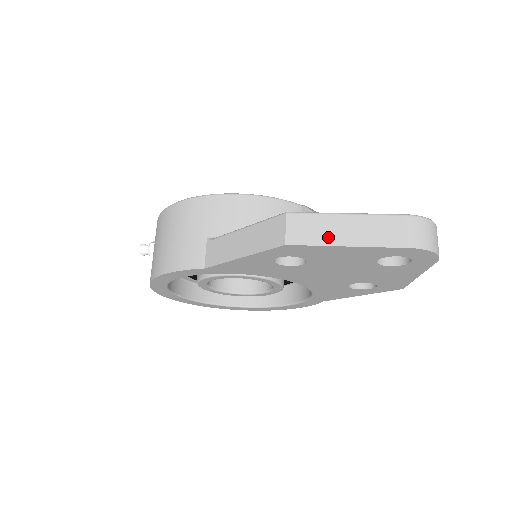
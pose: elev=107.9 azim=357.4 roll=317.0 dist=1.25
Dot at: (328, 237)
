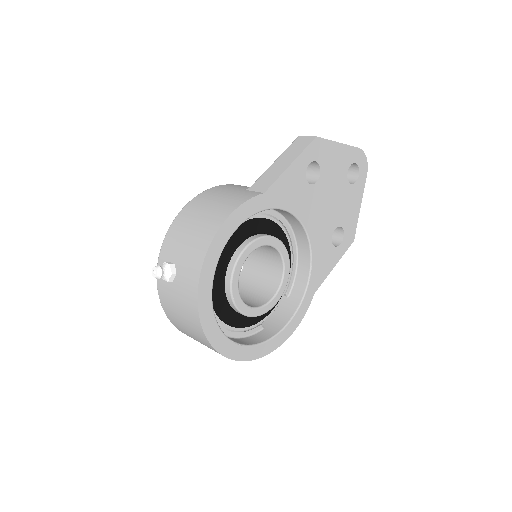
Dot at: occluded
